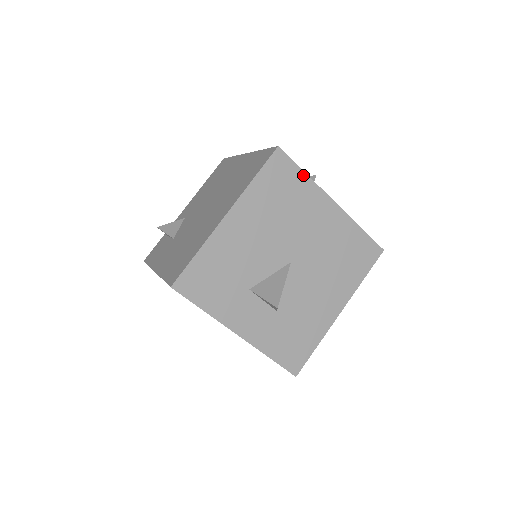
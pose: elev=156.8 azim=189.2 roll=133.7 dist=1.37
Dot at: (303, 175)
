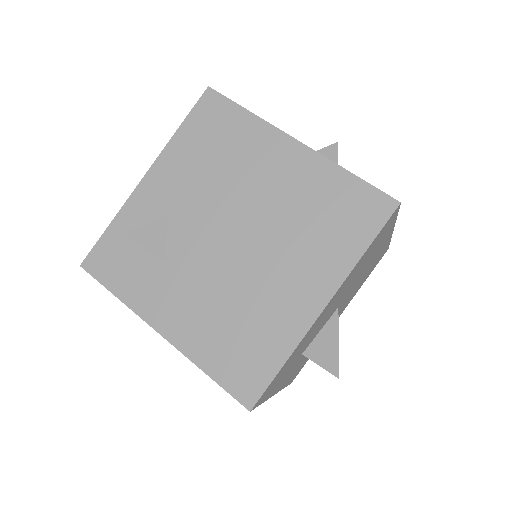
Dot at: (394, 221)
